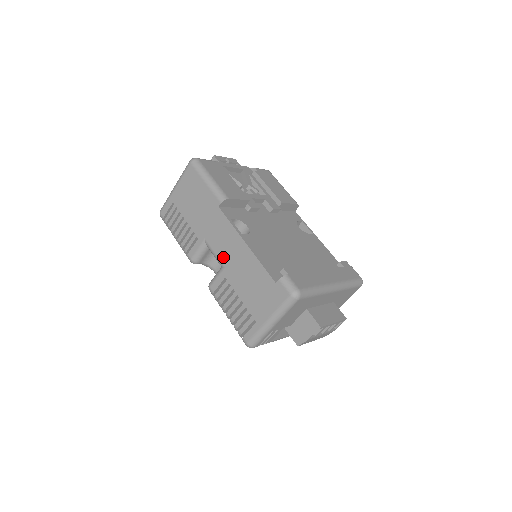
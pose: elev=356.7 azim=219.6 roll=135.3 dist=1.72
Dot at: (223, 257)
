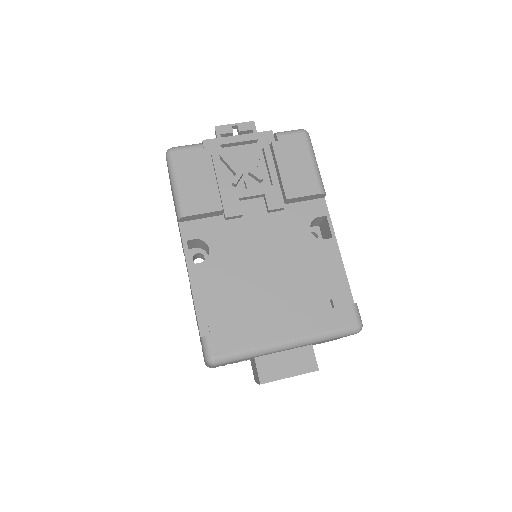
Dot at: occluded
